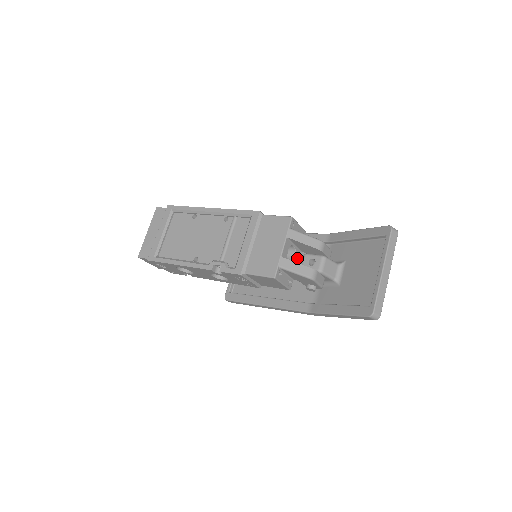
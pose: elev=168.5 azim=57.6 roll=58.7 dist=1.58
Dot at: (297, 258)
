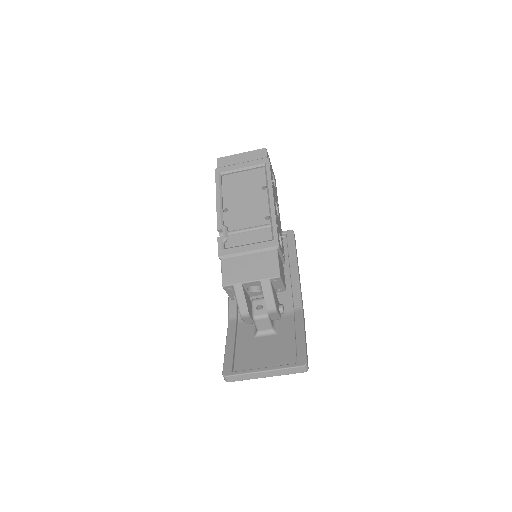
Dot at: (259, 294)
